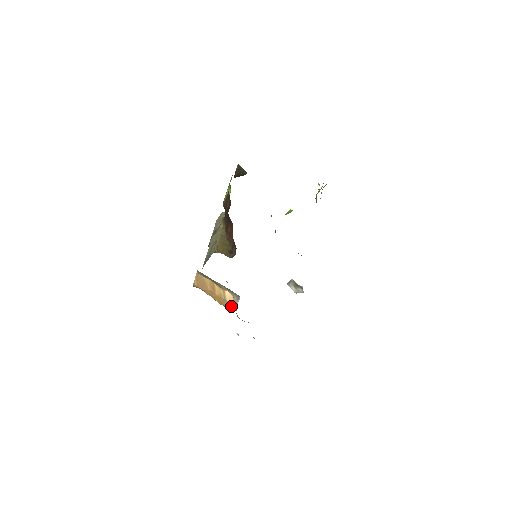
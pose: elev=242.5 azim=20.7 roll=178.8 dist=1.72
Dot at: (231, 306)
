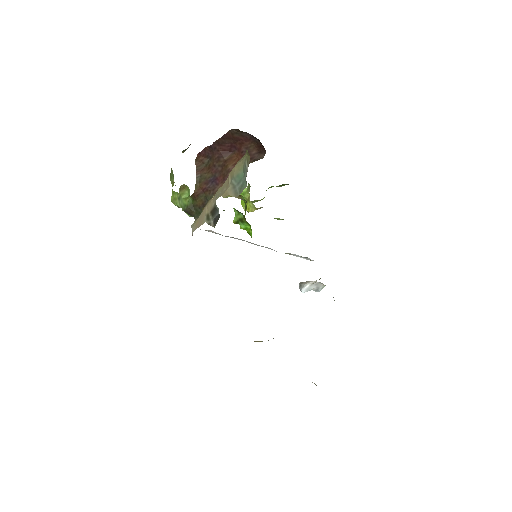
Dot at: occluded
